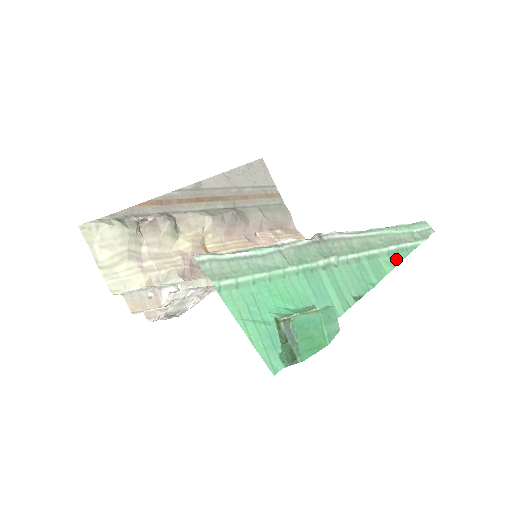
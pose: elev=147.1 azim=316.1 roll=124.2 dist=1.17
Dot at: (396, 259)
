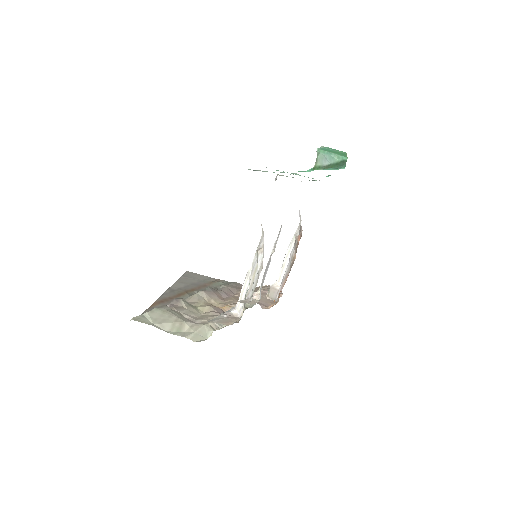
Dot at: occluded
